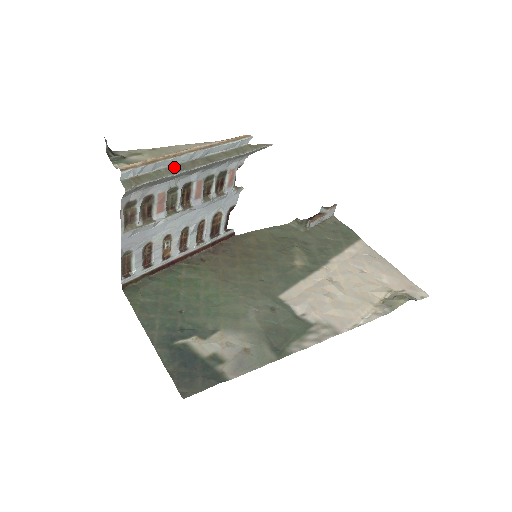
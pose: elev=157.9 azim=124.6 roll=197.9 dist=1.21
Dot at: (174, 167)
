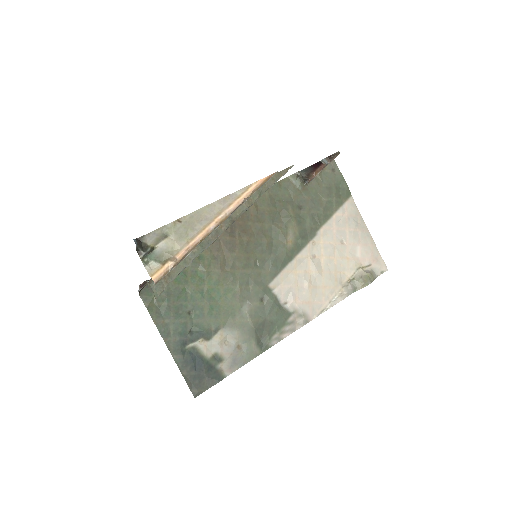
Dot at: (199, 244)
